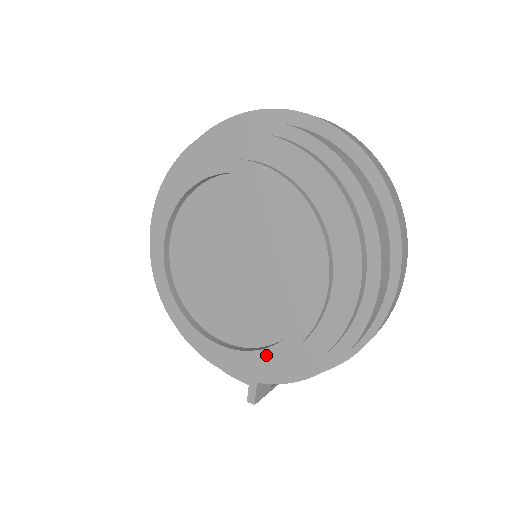
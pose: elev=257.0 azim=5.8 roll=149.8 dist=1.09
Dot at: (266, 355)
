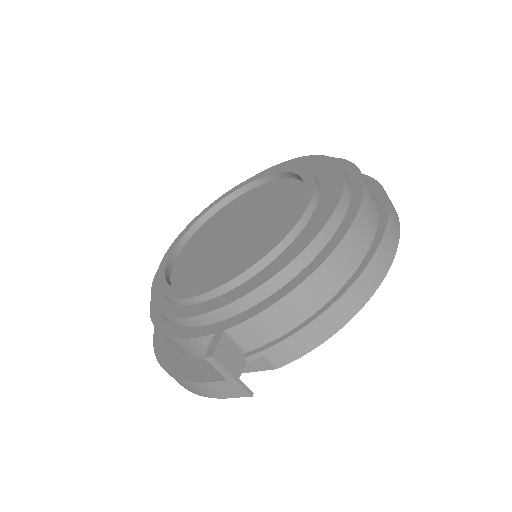
Dot at: (242, 269)
